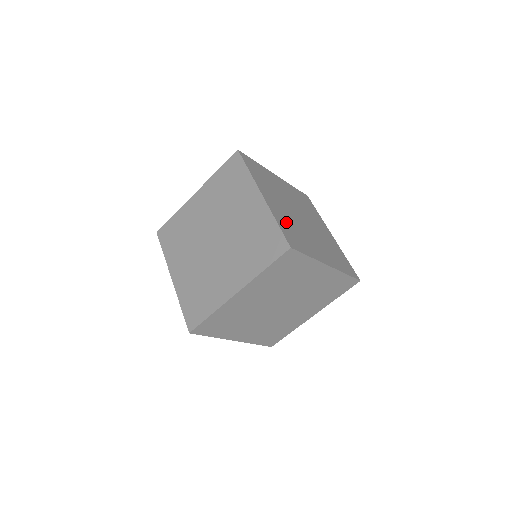
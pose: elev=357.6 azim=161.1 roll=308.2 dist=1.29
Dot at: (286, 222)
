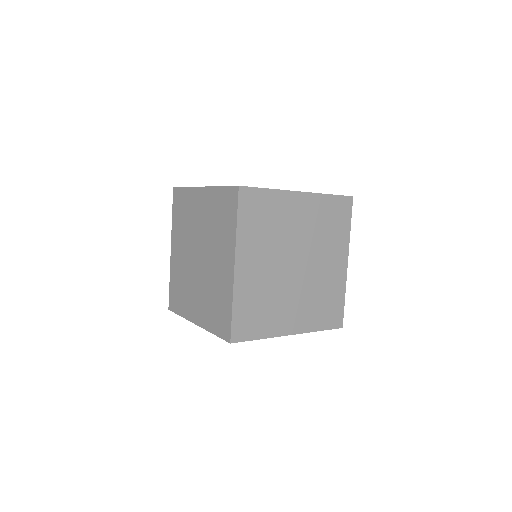
Dot at: occluded
